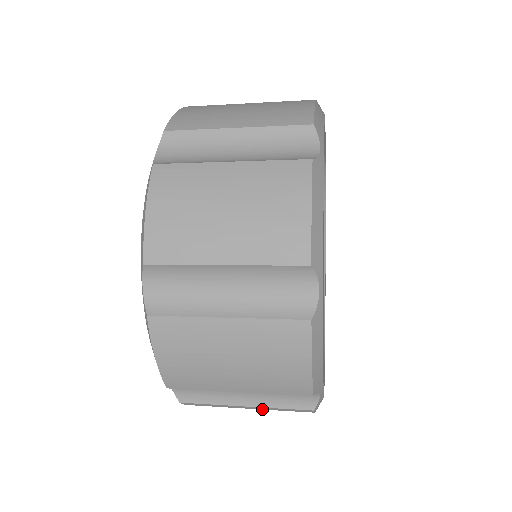
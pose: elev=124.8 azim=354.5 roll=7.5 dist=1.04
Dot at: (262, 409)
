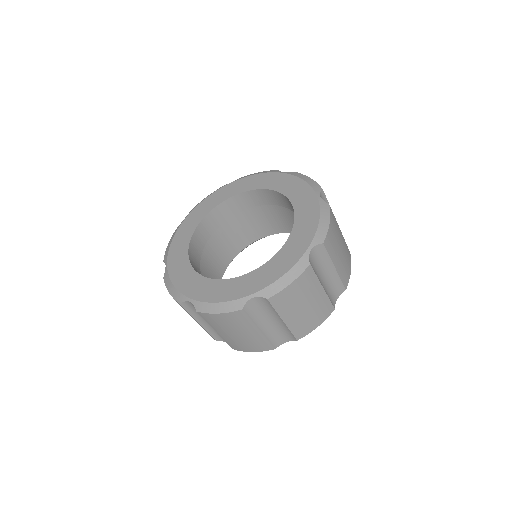
Dot at: (318, 302)
